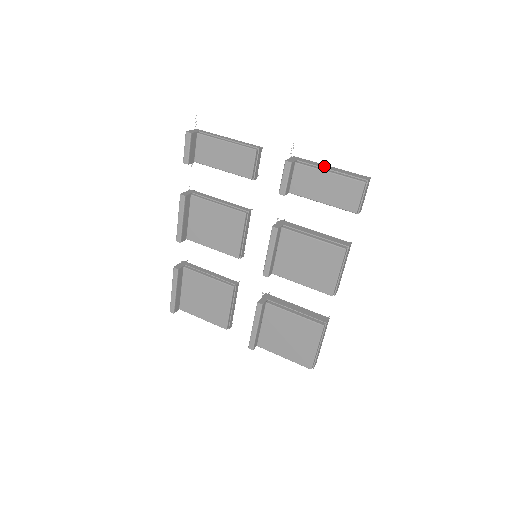
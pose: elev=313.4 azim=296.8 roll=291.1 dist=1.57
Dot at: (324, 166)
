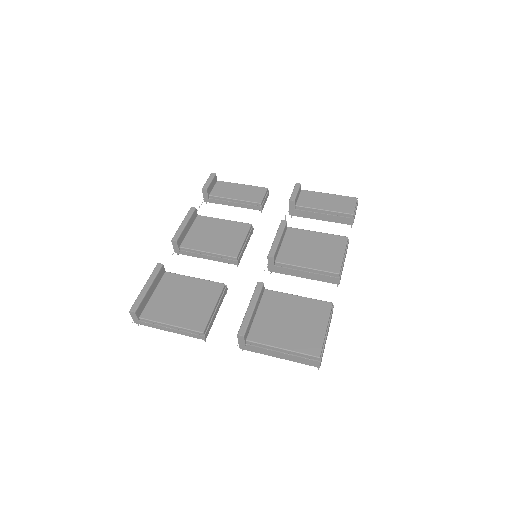
Dot at: occluded
